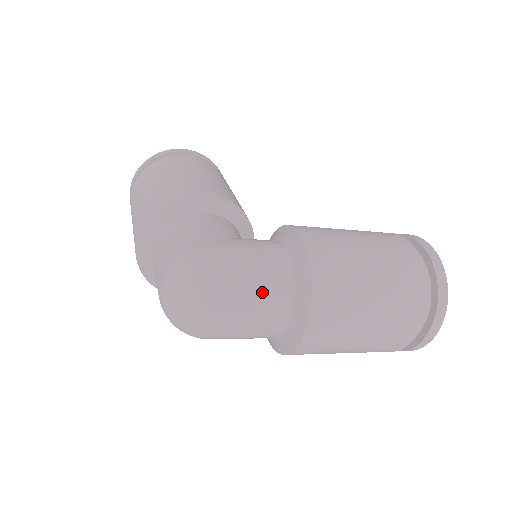
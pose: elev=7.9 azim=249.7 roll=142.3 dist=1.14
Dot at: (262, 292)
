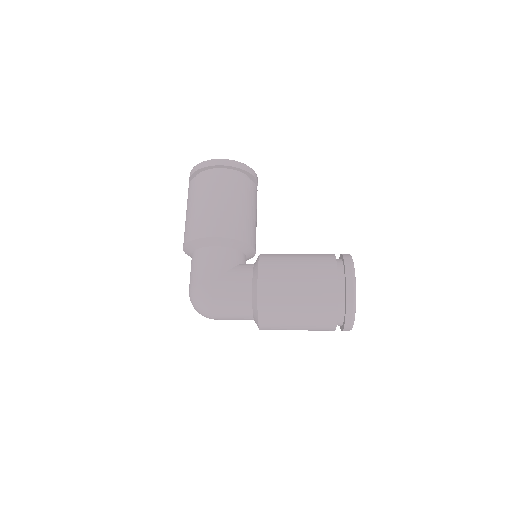
Dot at: (234, 312)
